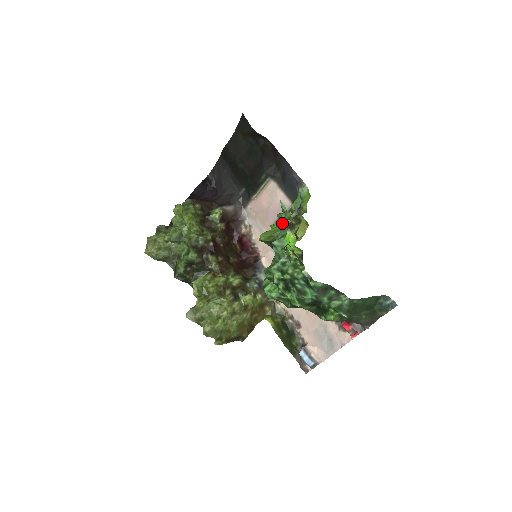
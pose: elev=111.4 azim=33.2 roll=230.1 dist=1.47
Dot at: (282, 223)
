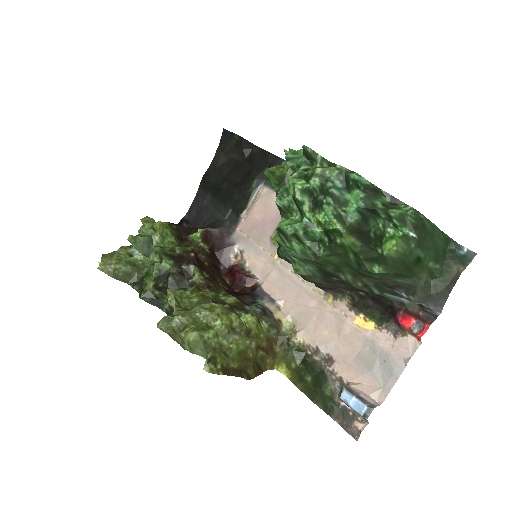
Dot at: occluded
